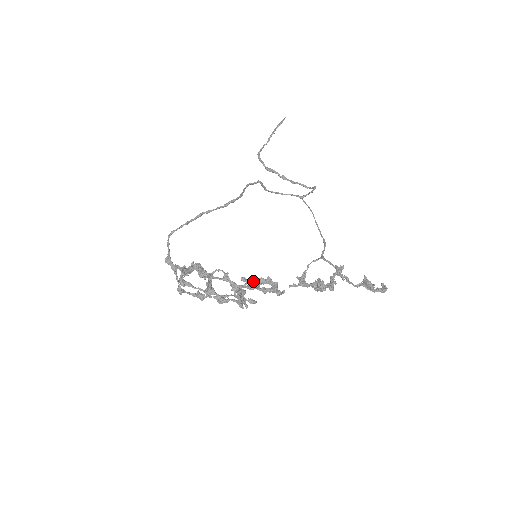
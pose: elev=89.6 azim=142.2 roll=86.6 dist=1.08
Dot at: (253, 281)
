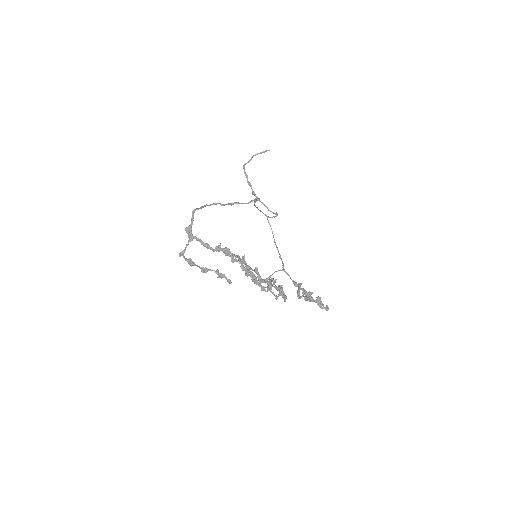
Dot at: (270, 279)
